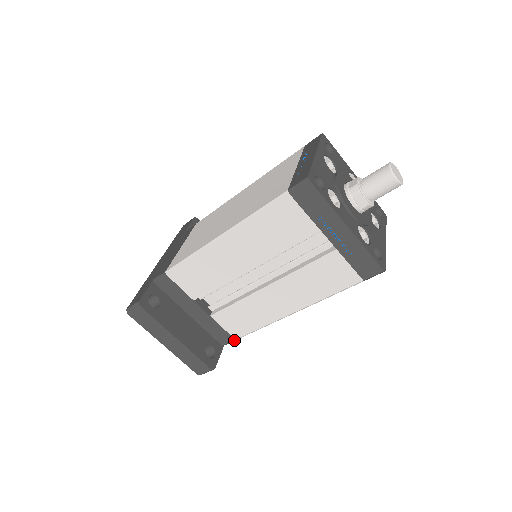
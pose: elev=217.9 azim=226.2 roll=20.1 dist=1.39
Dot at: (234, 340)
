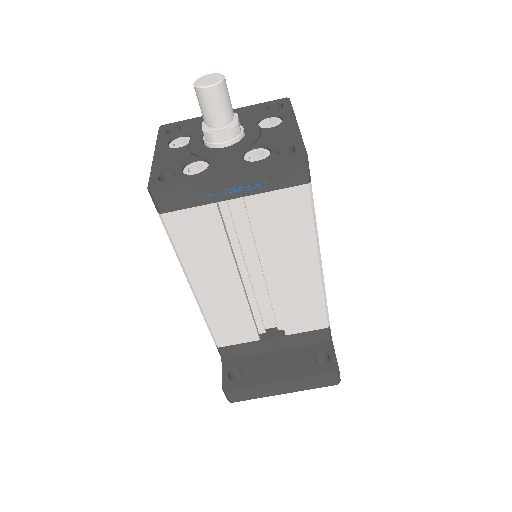
Dot at: (328, 329)
